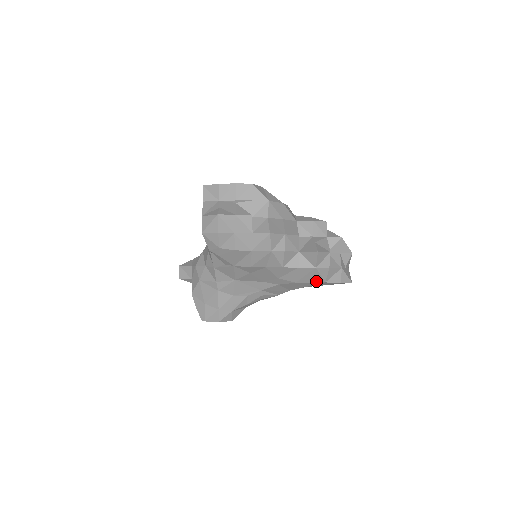
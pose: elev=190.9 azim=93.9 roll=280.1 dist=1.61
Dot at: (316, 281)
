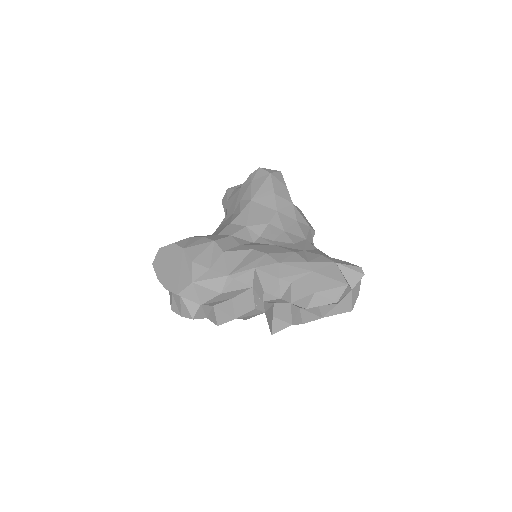
Dot at: occluded
